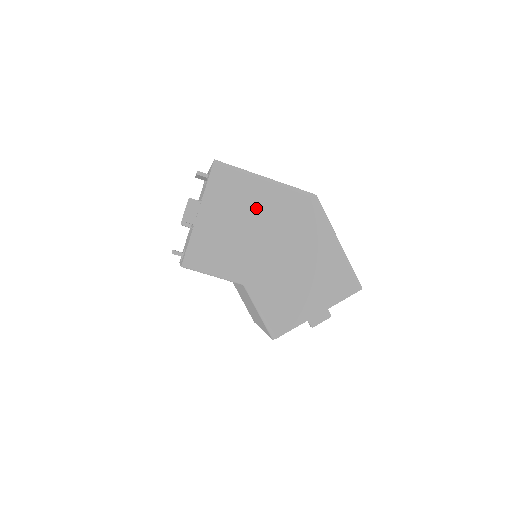
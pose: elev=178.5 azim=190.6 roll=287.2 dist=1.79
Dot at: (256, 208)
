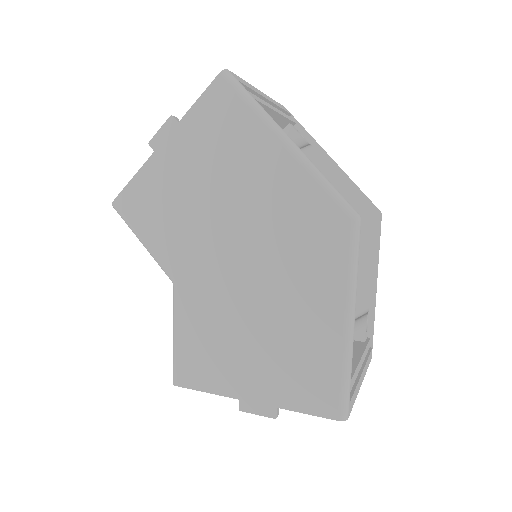
Dot at: (245, 182)
